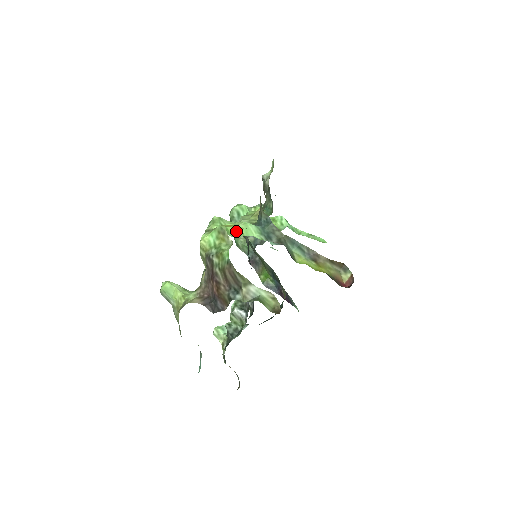
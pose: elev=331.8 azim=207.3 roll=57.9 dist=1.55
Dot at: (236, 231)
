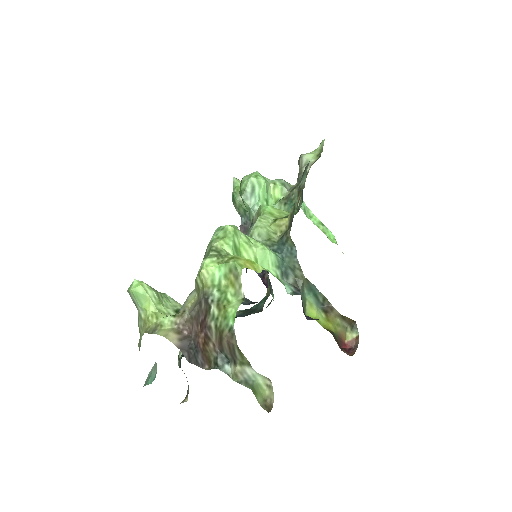
Dot at: (250, 257)
